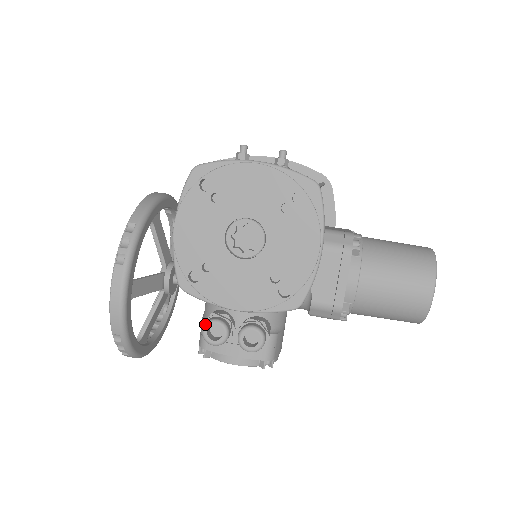
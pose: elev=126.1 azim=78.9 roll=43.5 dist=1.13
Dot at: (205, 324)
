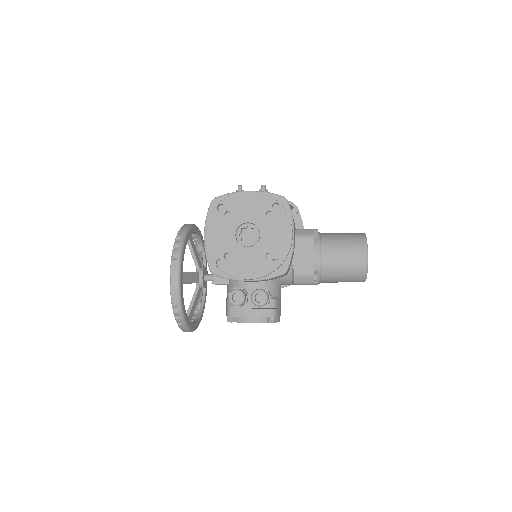
Dot at: (230, 293)
